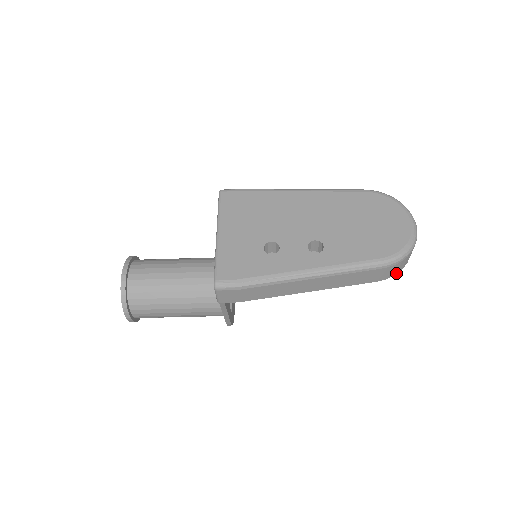
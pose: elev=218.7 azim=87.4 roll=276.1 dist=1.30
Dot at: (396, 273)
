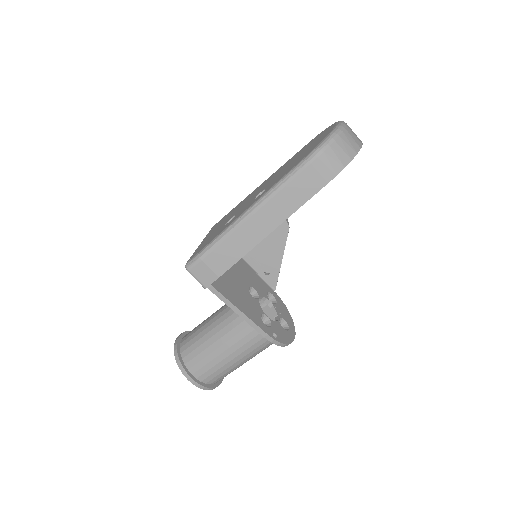
Dot at: (344, 165)
